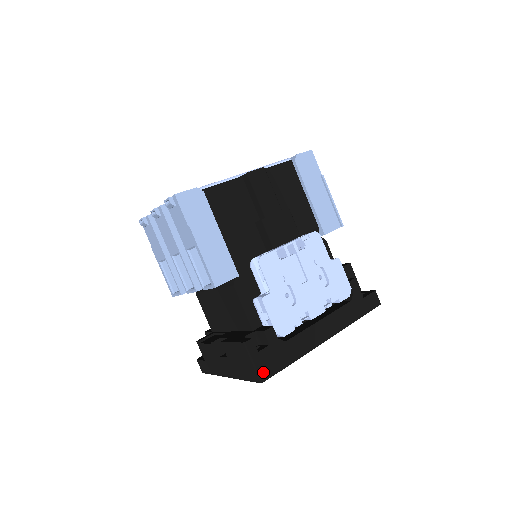
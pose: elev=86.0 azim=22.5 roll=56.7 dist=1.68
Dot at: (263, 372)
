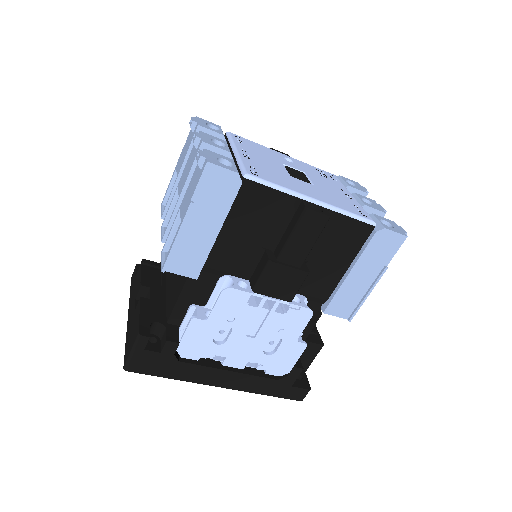
Dot at: (133, 365)
